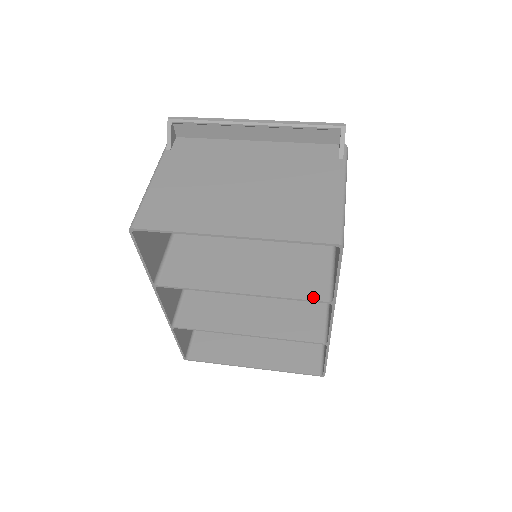
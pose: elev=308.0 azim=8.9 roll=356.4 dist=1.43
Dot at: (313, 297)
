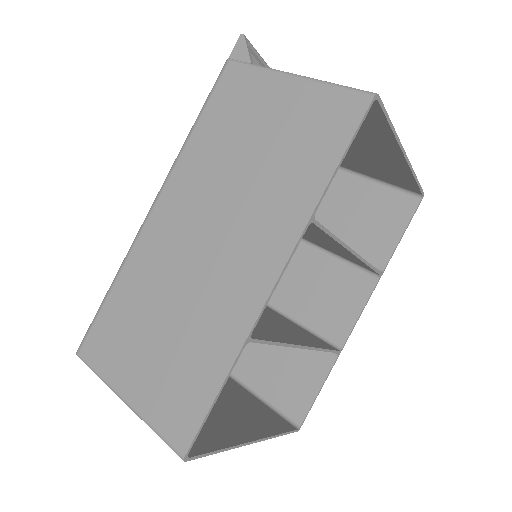
Dot at: occluded
